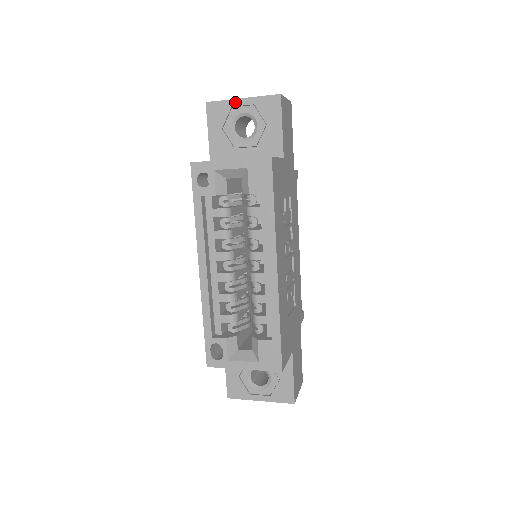
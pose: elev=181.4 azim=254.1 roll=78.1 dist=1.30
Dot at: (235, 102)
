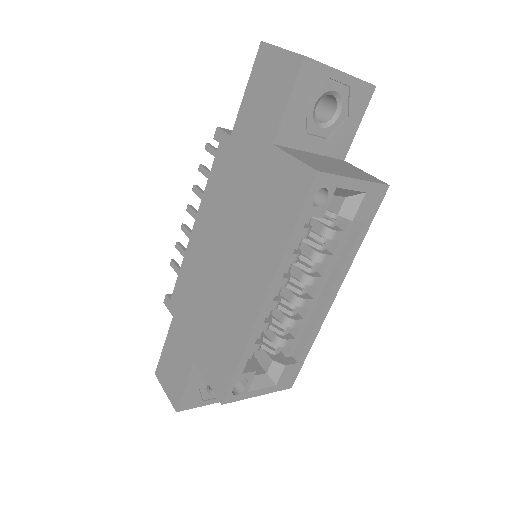
Dot at: (334, 73)
